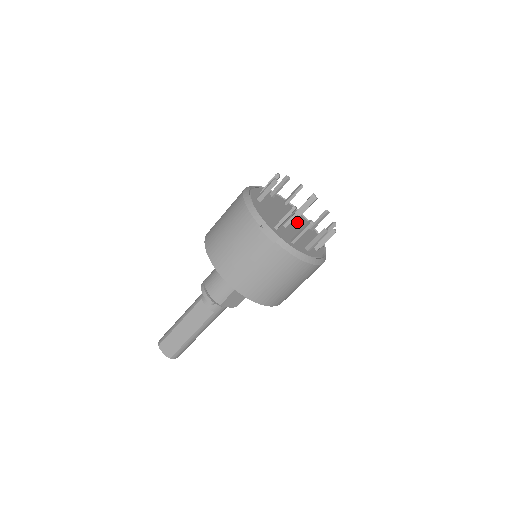
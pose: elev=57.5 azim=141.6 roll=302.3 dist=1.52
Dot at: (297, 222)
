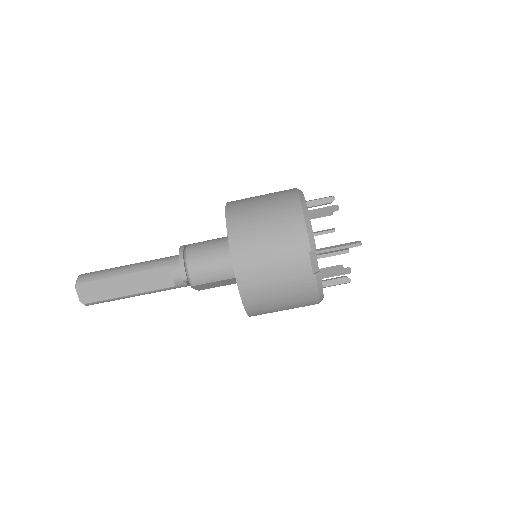
Dot at: occluded
